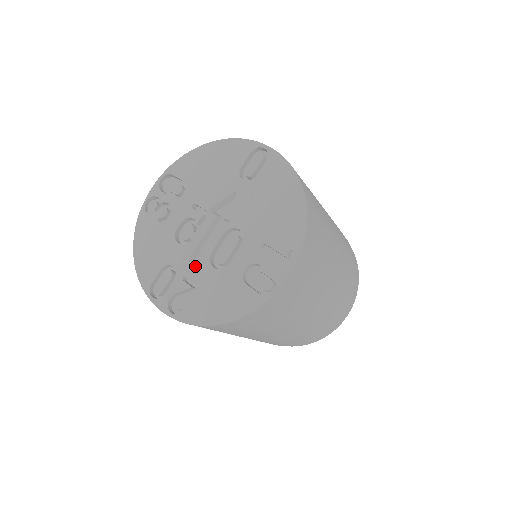
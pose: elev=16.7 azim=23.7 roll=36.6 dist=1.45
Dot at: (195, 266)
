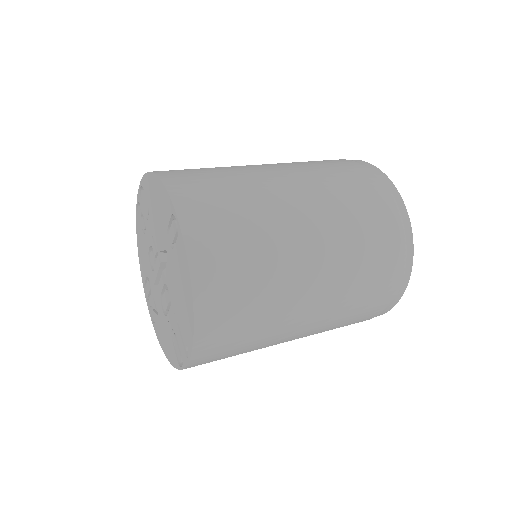
Dot at: (156, 295)
